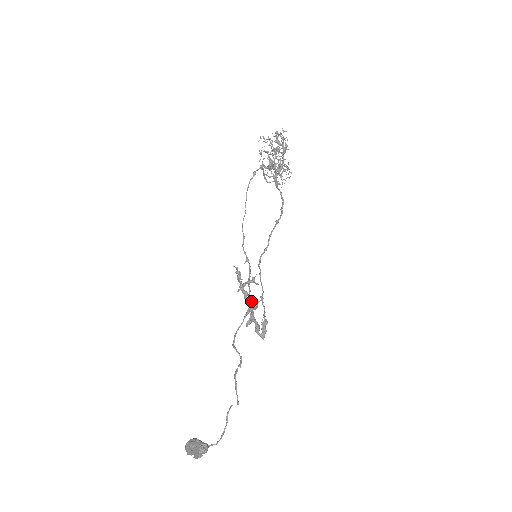
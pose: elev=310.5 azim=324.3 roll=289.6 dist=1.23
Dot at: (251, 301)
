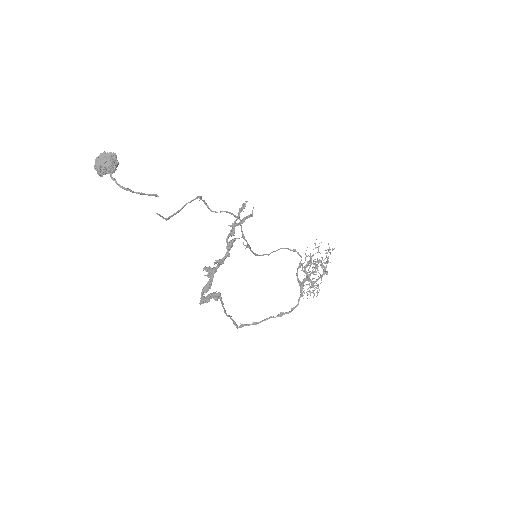
Dot at: occluded
